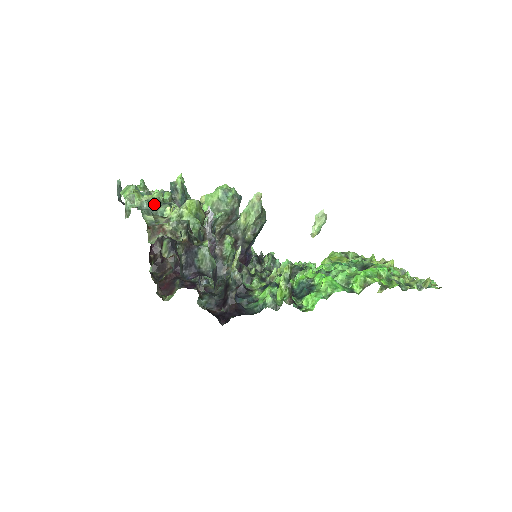
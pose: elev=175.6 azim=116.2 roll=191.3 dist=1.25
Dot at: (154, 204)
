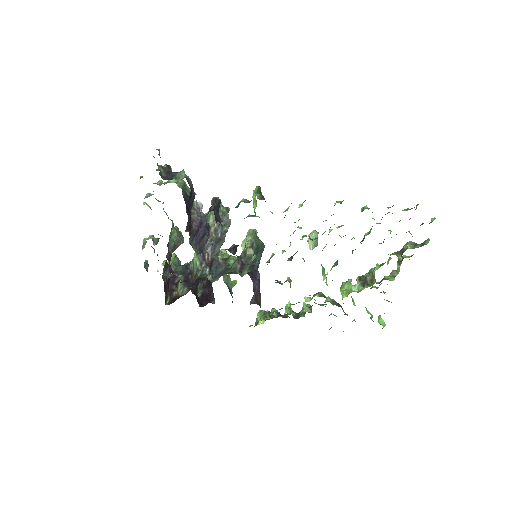
Dot at: (156, 199)
